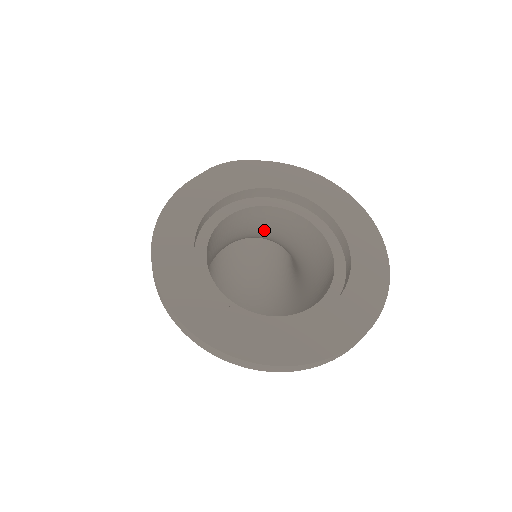
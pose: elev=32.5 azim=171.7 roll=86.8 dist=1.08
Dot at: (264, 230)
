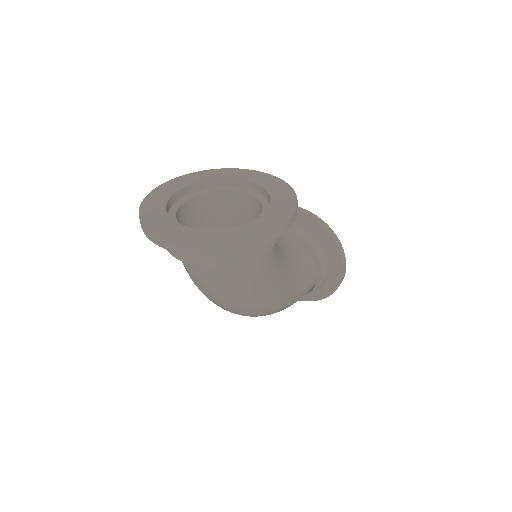
Dot at: (246, 218)
